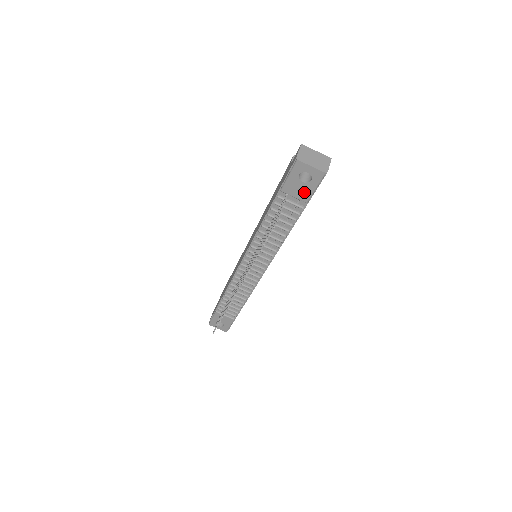
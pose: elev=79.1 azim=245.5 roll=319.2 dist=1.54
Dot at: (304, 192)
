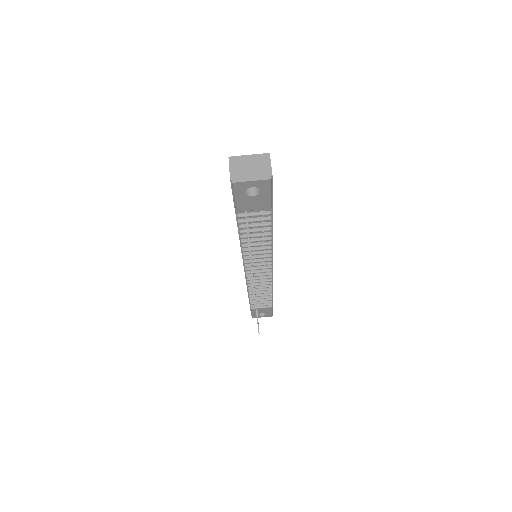
Dot at: (261, 202)
